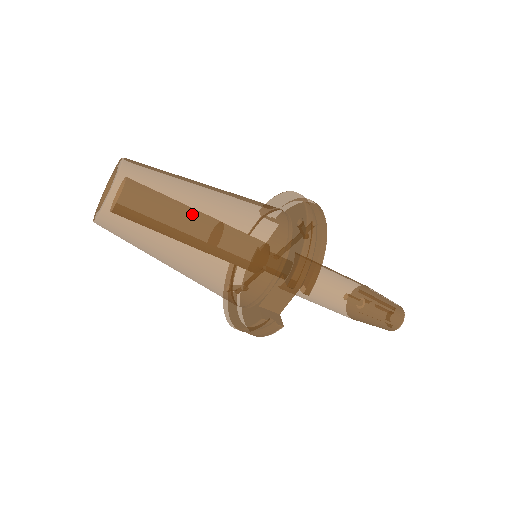
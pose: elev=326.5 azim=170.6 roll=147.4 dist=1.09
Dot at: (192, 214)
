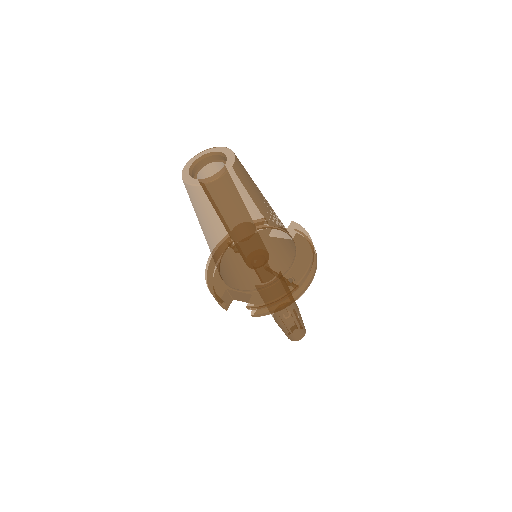
Dot at: (238, 231)
